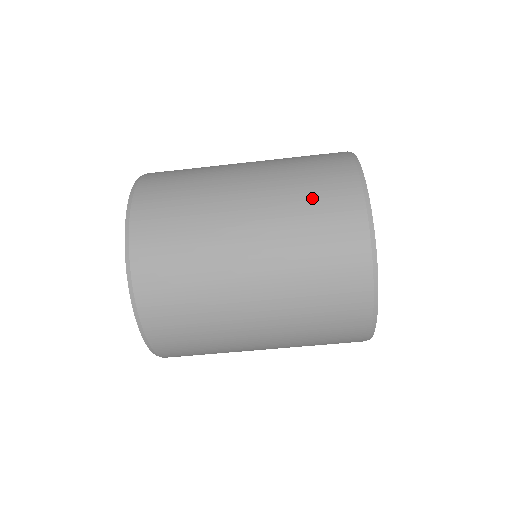
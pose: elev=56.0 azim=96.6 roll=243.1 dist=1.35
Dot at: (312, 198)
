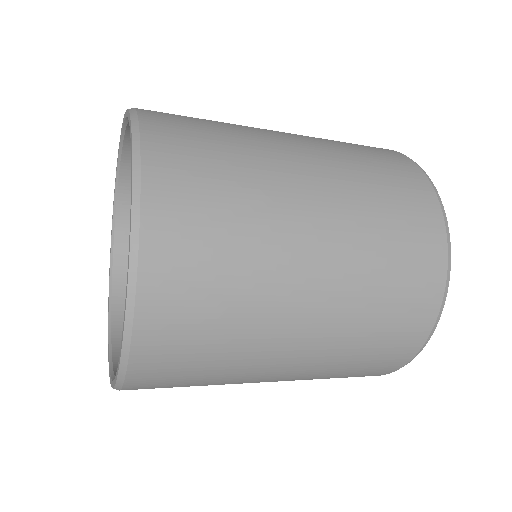
Dot at: (372, 347)
